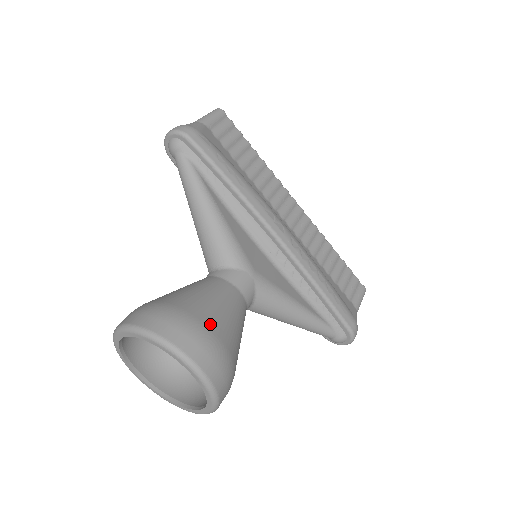
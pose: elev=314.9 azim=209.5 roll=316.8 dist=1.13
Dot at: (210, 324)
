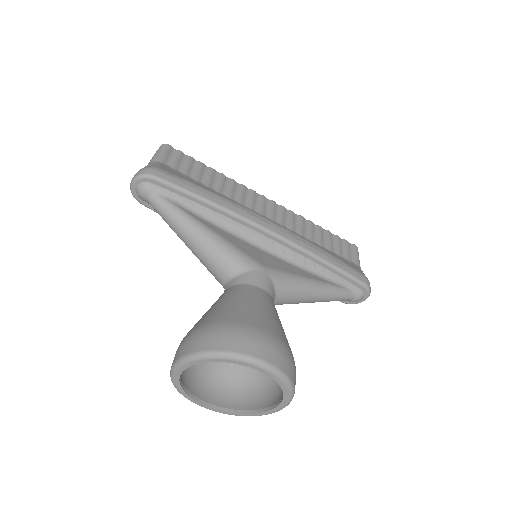
Dot at: (255, 323)
